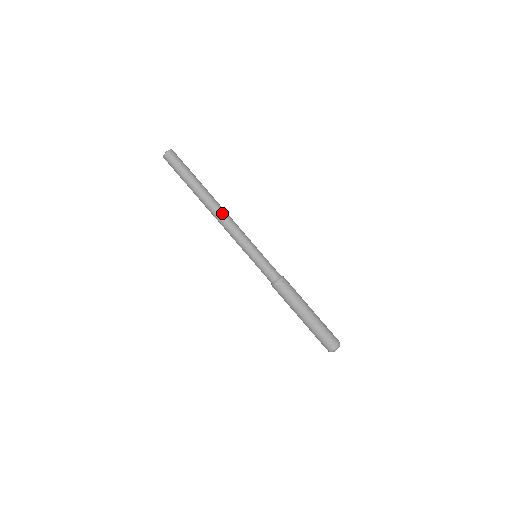
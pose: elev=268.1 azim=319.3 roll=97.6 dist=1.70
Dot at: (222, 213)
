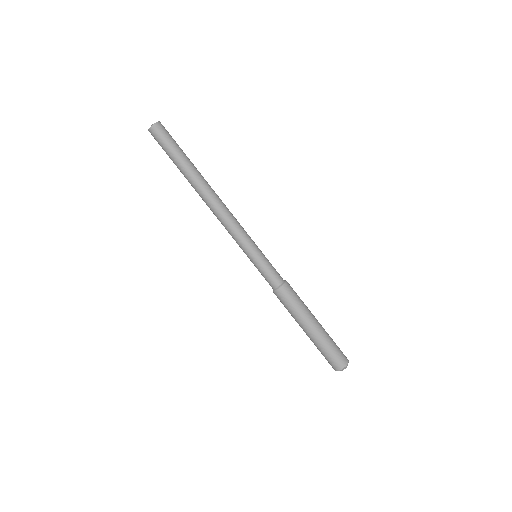
Dot at: (217, 203)
